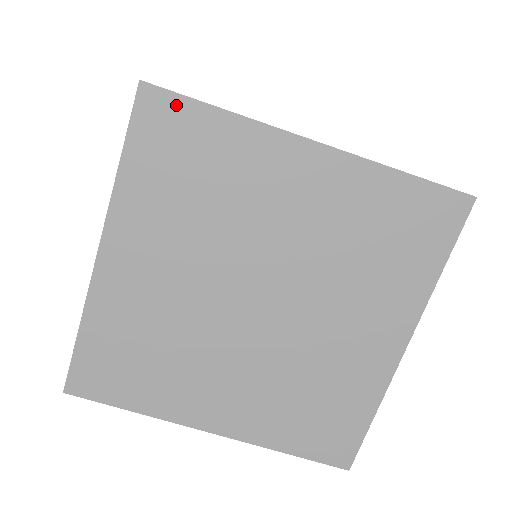
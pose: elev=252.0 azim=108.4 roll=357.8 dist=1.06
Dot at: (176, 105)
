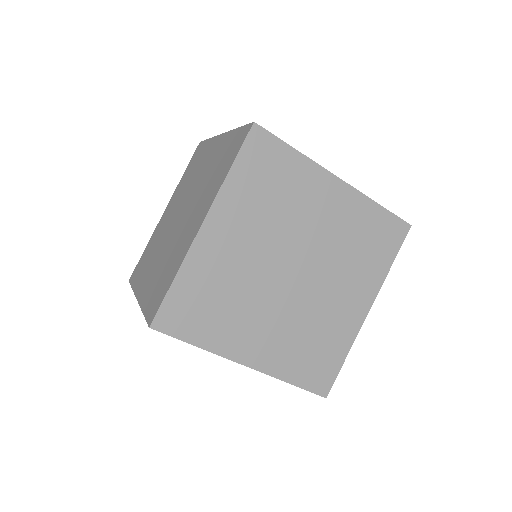
Dot at: (271, 141)
